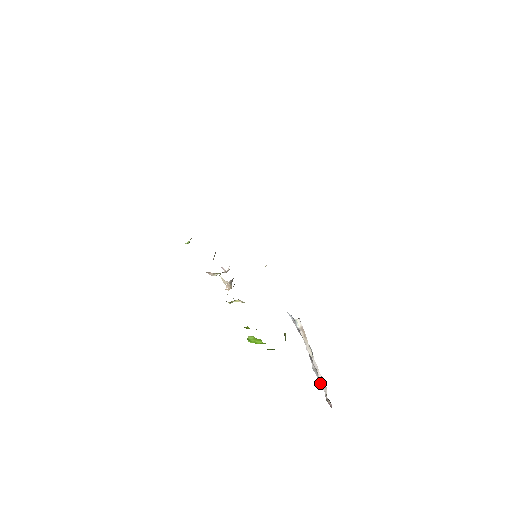
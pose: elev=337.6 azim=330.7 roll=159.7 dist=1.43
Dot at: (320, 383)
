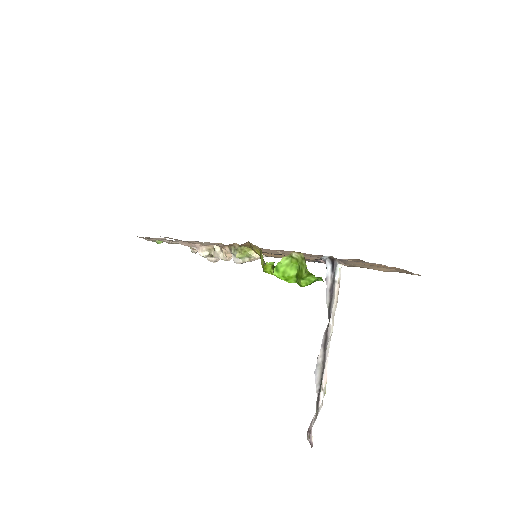
Dot at: (321, 387)
